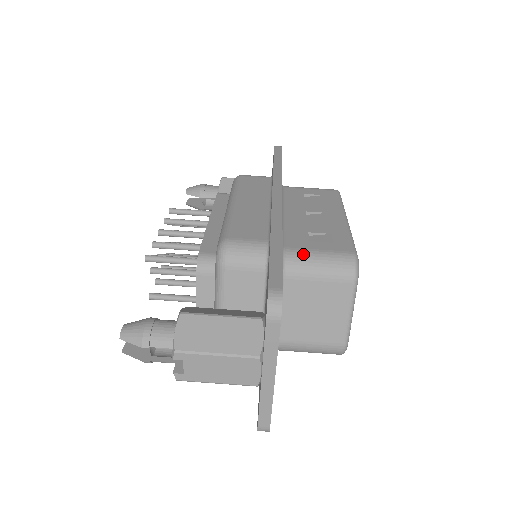
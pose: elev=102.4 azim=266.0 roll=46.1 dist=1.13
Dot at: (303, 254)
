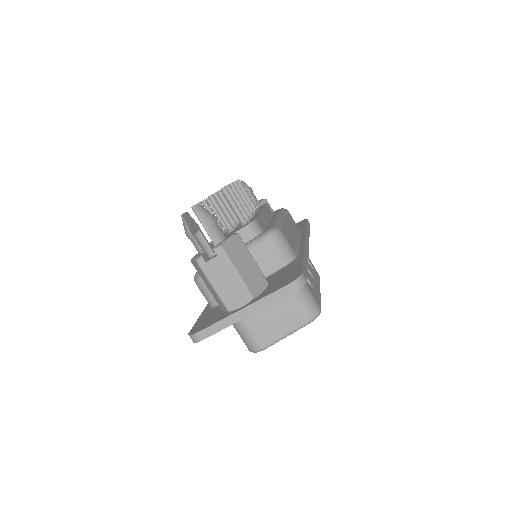
Dot at: occluded
